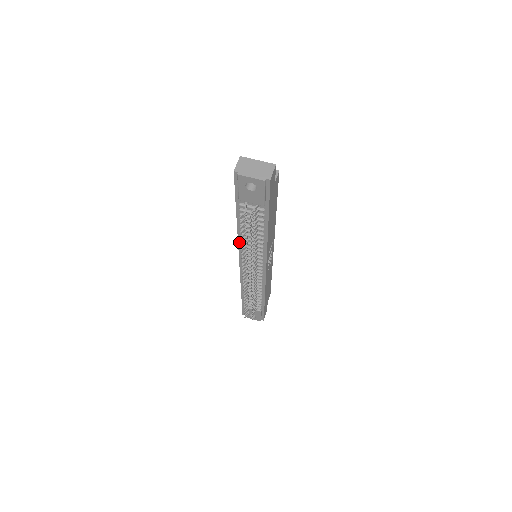
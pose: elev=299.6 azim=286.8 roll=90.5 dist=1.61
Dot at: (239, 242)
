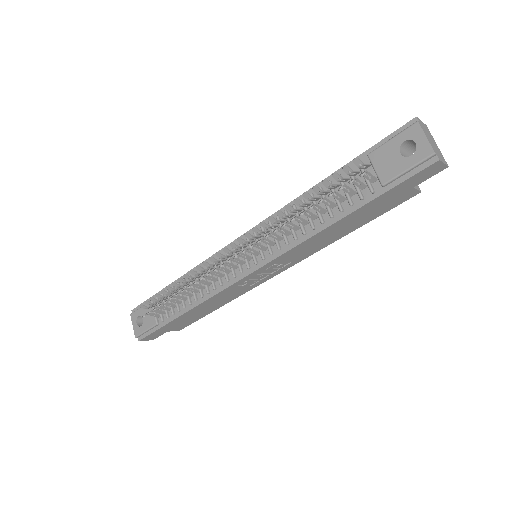
Dot at: occluded
